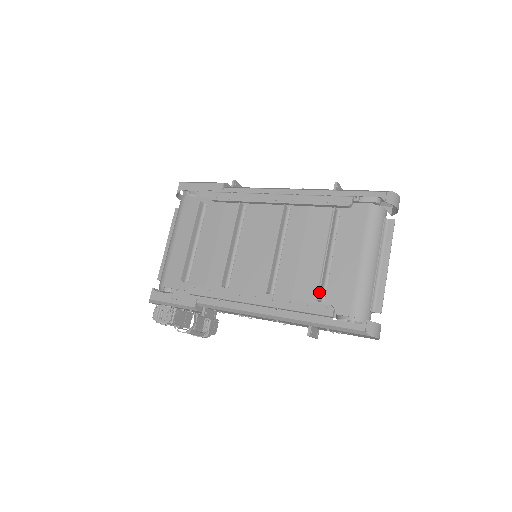
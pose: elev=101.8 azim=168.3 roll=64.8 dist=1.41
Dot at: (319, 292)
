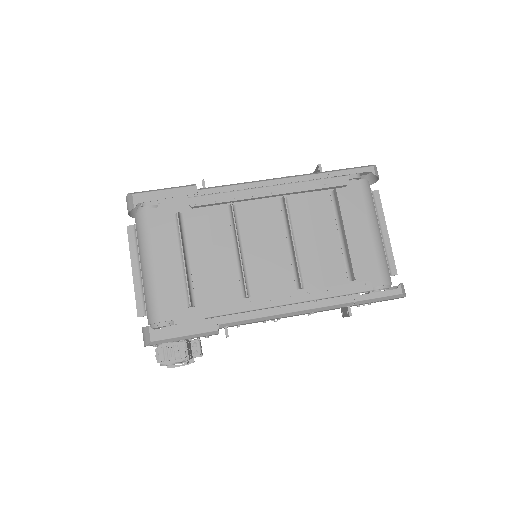
Dot at: (354, 272)
